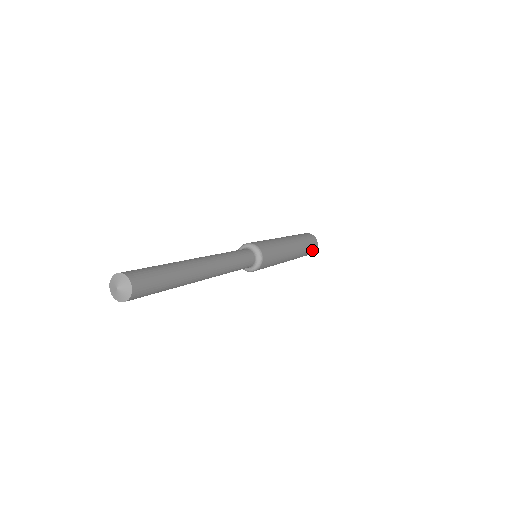
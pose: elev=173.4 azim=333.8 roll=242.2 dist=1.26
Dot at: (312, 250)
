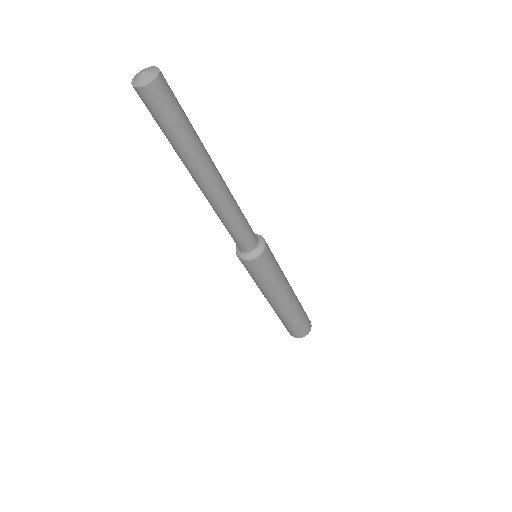
Dot at: (307, 320)
